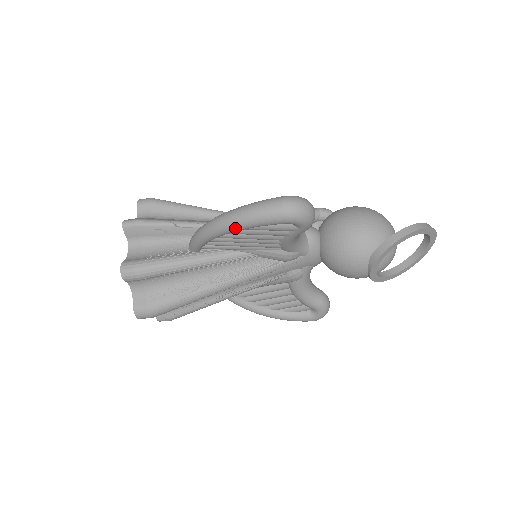
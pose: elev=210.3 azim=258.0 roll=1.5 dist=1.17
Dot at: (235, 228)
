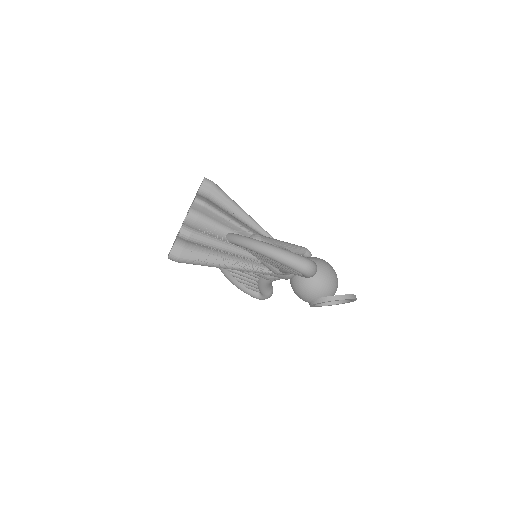
Dot at: (272, 258)
